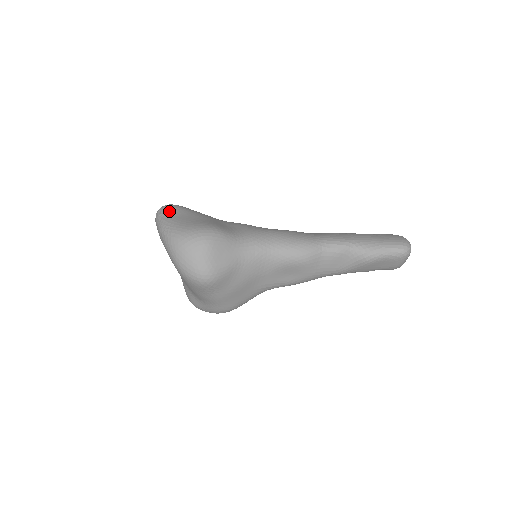
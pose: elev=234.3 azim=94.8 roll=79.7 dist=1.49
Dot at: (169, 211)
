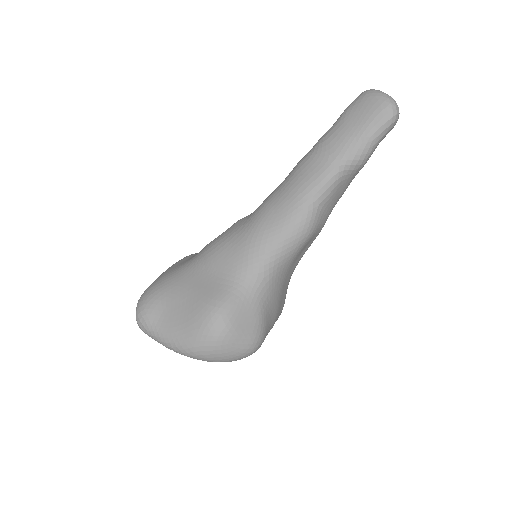
Dot at: (150, 321)
